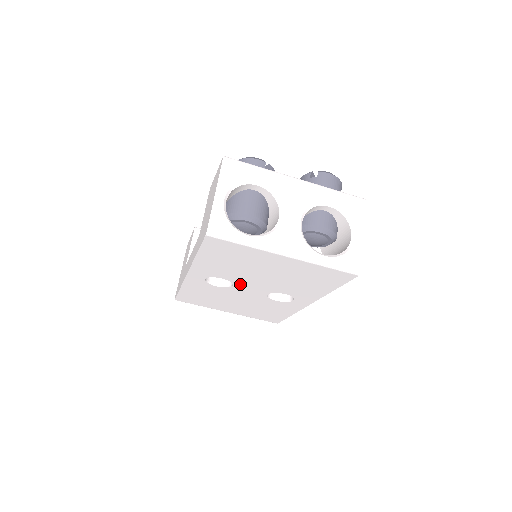
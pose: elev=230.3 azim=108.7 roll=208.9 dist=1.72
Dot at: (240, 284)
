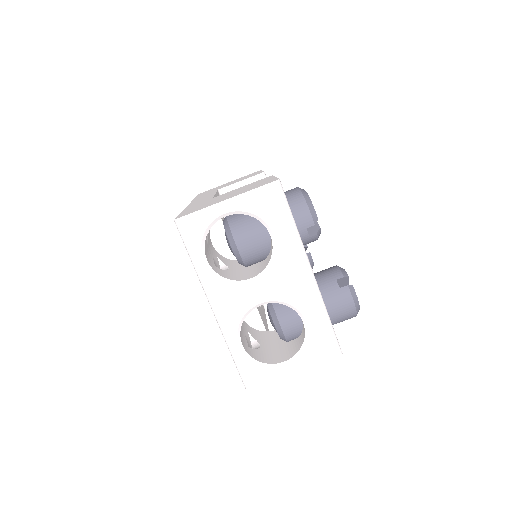
Dot at: occluded
